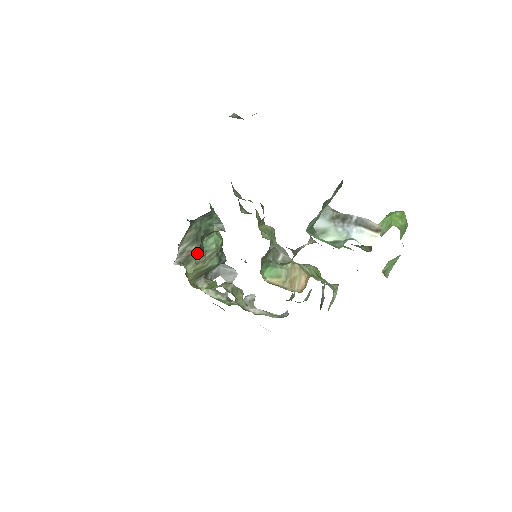
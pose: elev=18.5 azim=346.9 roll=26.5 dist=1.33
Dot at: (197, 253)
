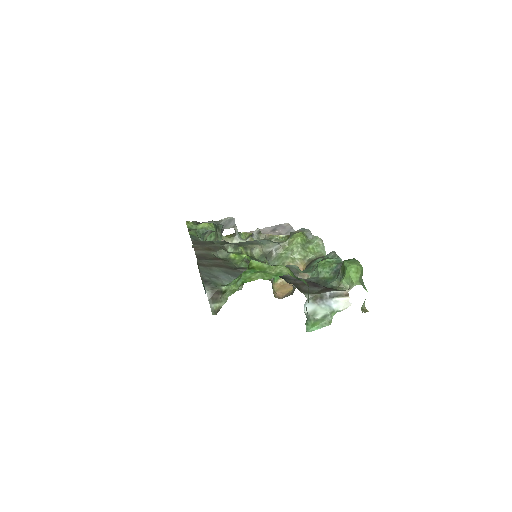
Dot at: occluded
